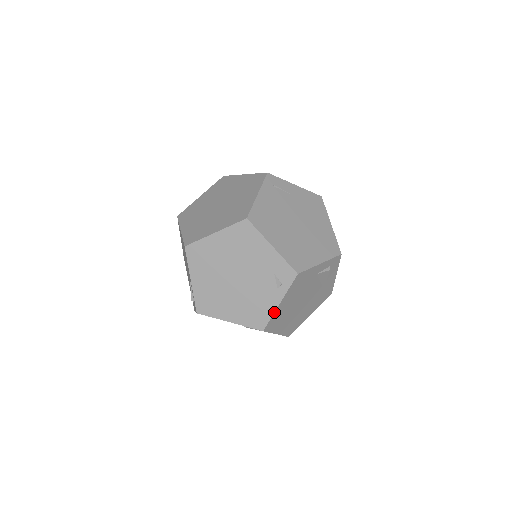
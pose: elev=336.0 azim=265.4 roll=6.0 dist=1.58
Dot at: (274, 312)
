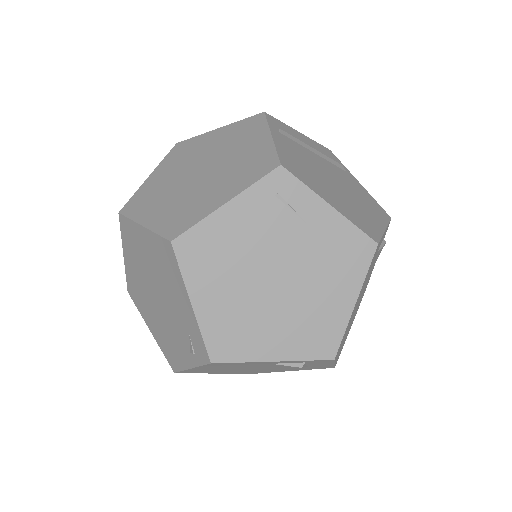
Dot at: (185, 369)
